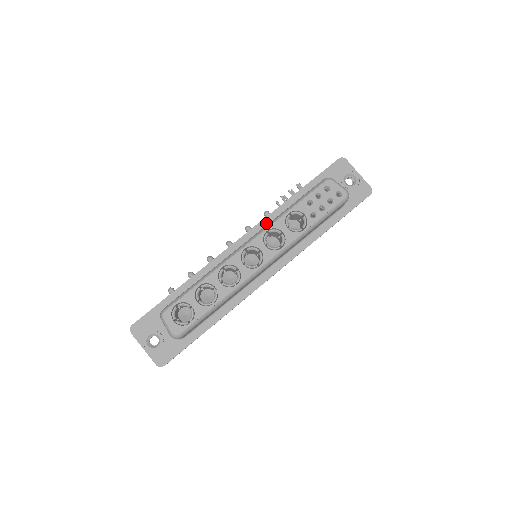
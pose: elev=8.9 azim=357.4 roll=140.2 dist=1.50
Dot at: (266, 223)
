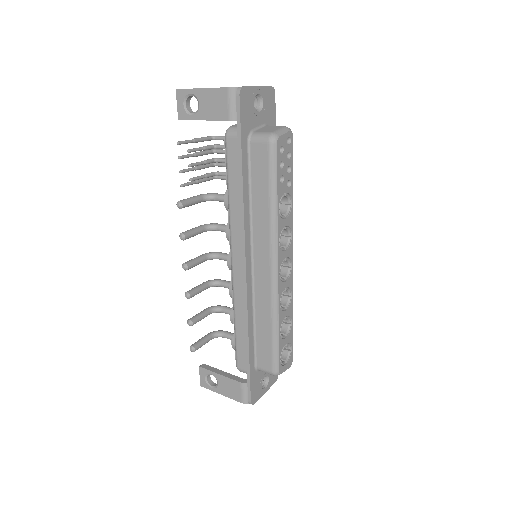
Dot at: (248, 231)
